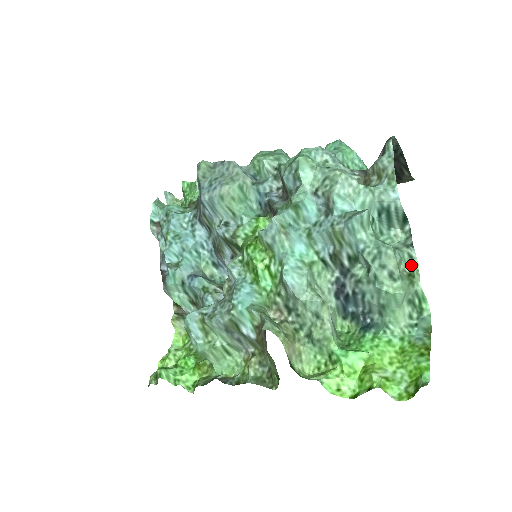
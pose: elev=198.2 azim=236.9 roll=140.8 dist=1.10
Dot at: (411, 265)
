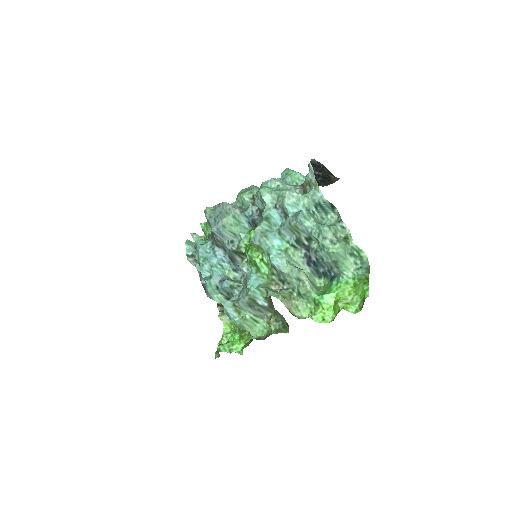
Dot at: (345, 232)
